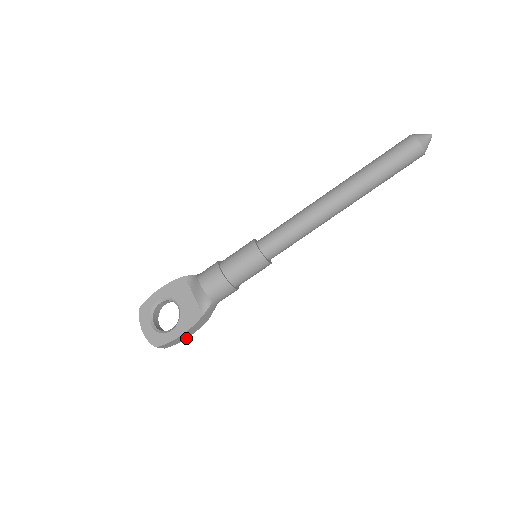
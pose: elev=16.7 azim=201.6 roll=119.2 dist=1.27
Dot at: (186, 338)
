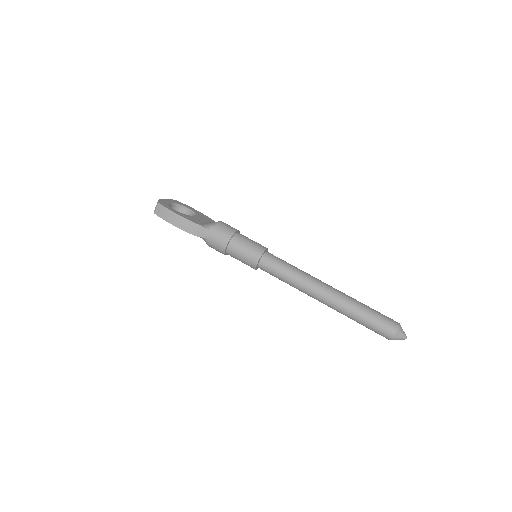
Dot at: (171, 223)
